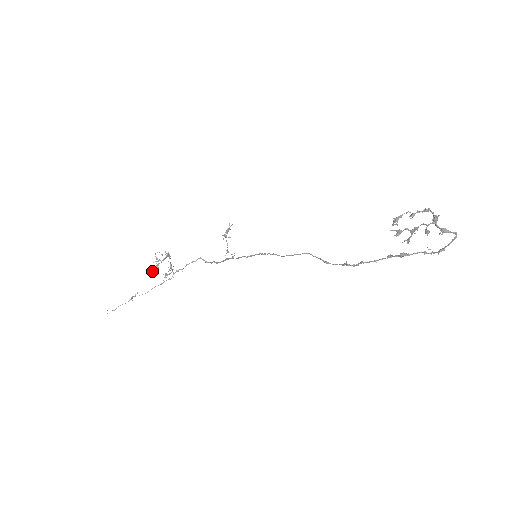
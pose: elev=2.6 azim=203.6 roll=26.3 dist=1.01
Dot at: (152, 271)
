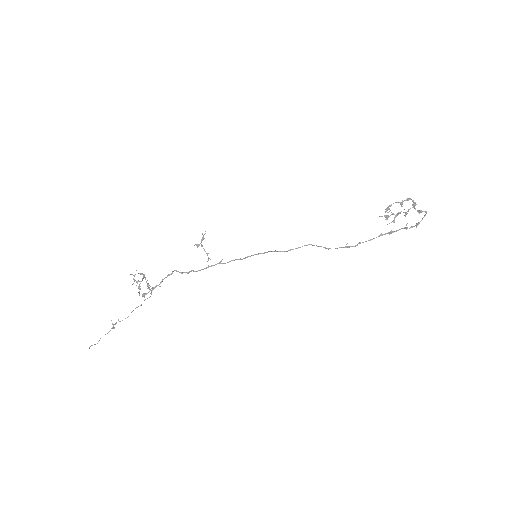
Dot at: occluded
